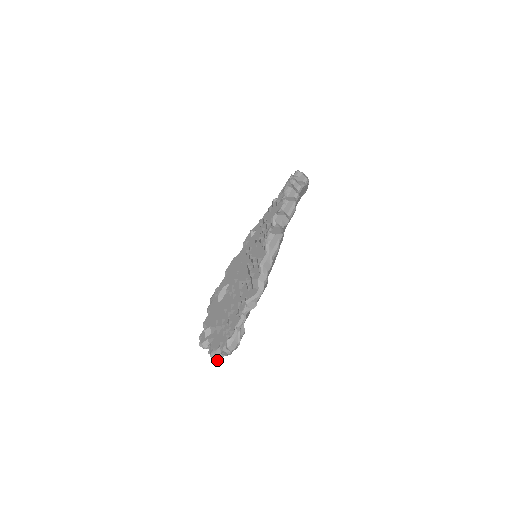
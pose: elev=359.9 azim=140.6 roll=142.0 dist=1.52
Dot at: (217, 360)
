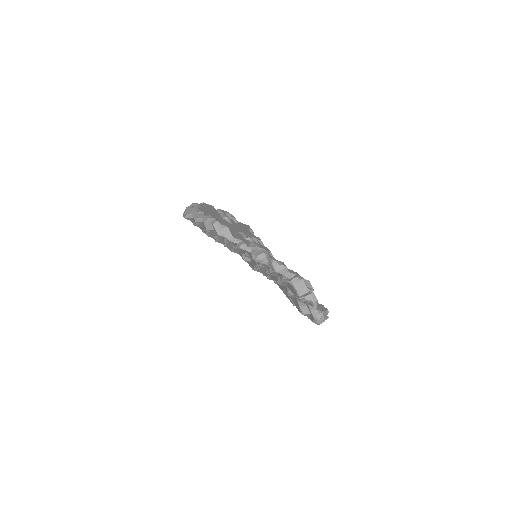
Dot at: (308, 291)
